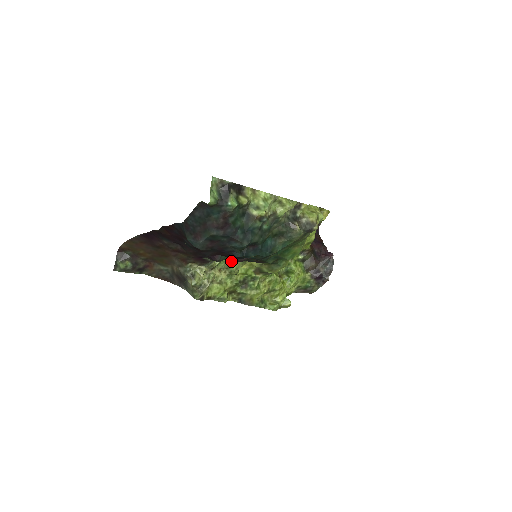
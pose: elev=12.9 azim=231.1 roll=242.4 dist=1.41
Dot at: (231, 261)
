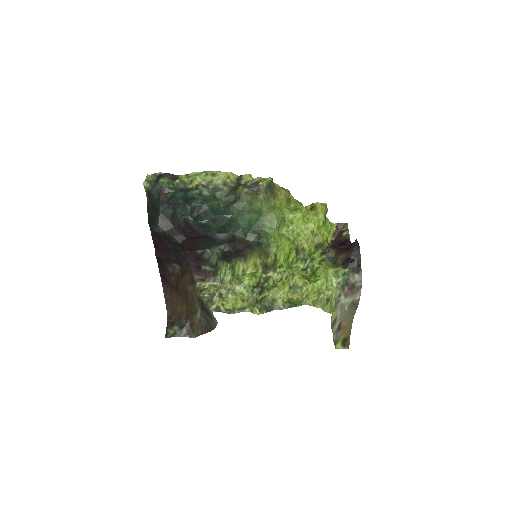
Dot at: (233, 267)
